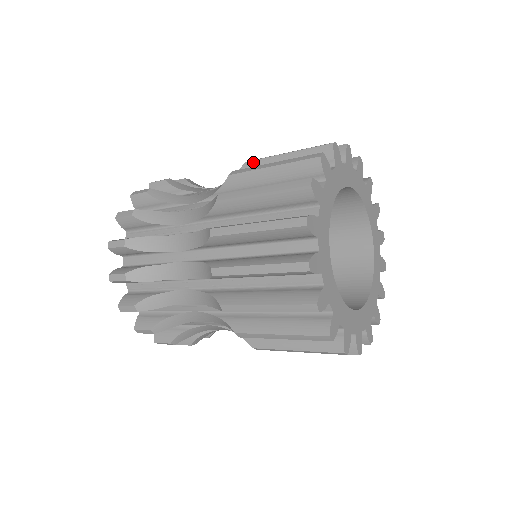
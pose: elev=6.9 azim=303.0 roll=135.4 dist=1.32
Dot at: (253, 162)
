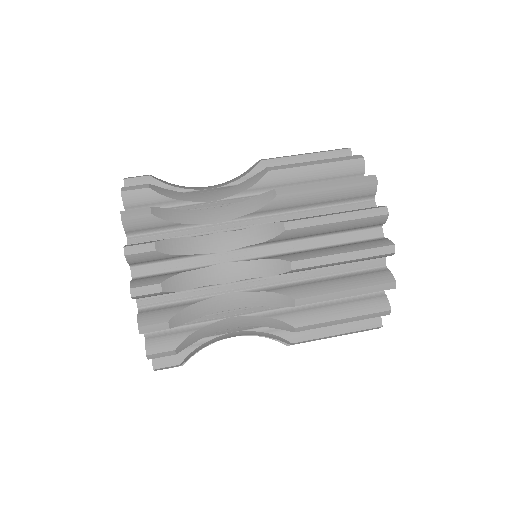
Dot at: (271, 161)
